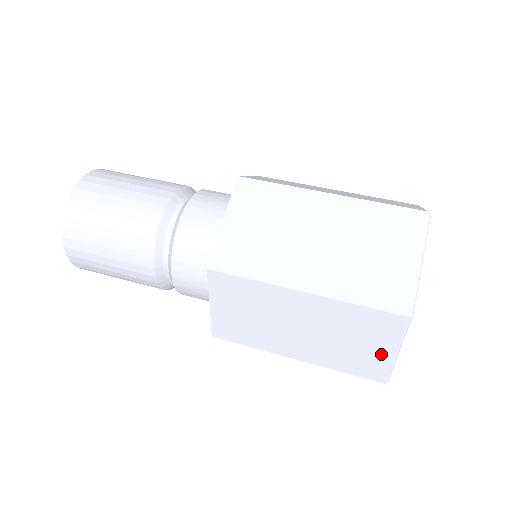
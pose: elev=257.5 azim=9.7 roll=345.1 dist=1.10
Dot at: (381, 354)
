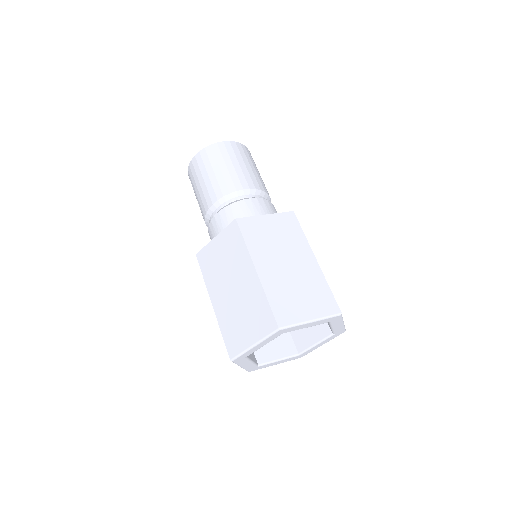
Dot at: occluded
